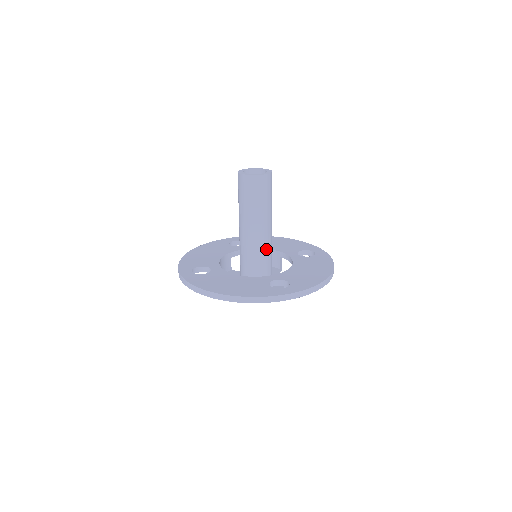
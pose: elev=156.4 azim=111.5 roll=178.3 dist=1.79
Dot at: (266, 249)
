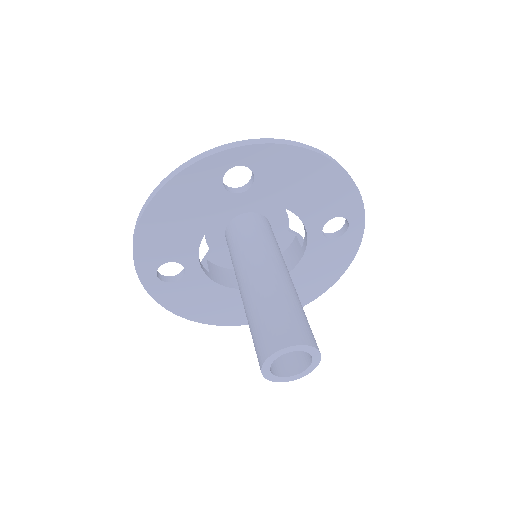
Dot at: occluded
